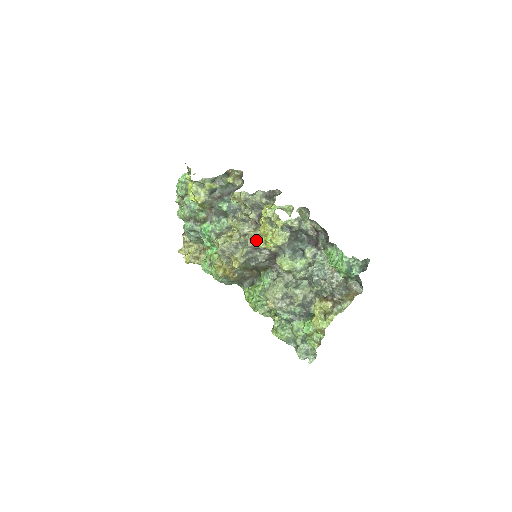
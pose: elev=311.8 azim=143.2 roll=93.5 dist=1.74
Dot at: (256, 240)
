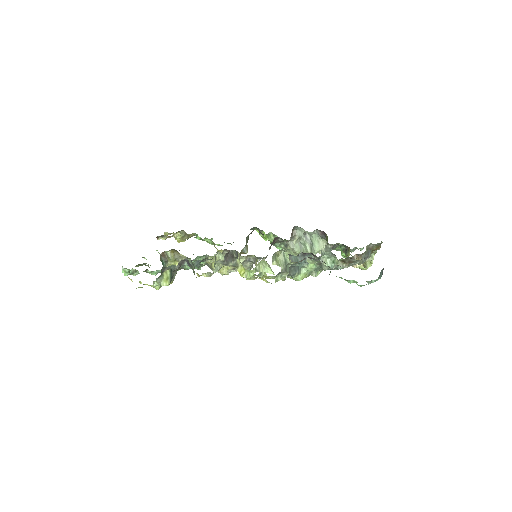
Dot at: (248, 262)
